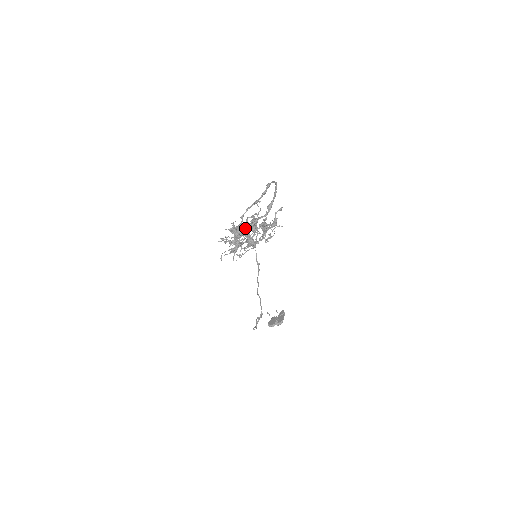
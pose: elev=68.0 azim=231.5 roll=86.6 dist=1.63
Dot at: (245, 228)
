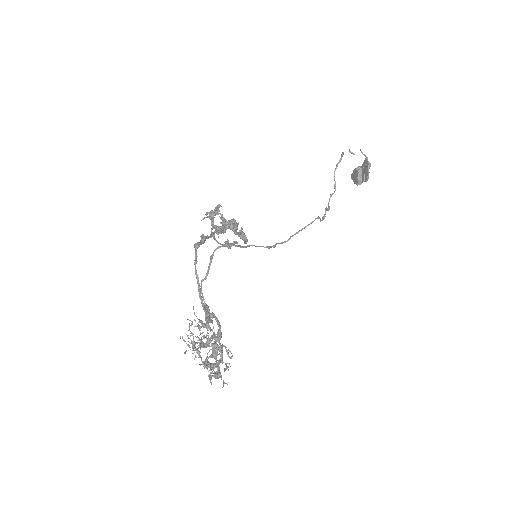
Dot at: (222, 227)
